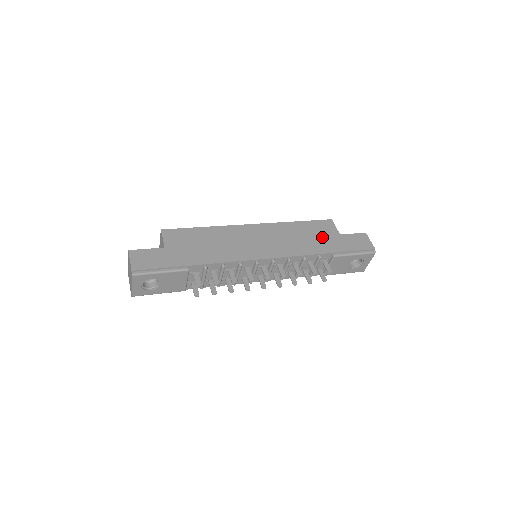
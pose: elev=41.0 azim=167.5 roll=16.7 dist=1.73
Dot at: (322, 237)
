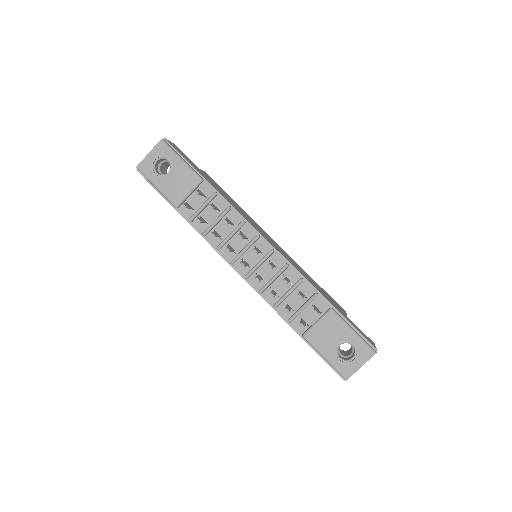
Dot at: (329, 298)
